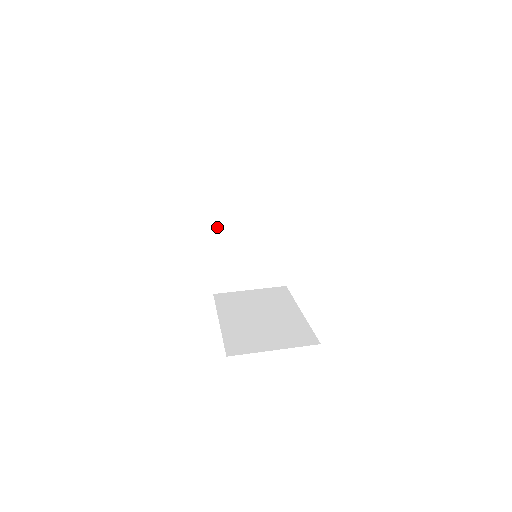
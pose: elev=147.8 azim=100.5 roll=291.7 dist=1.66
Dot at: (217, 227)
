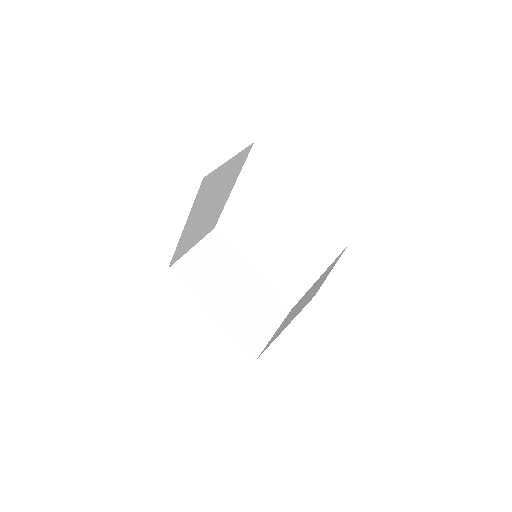
Dot at: (195, 212)
